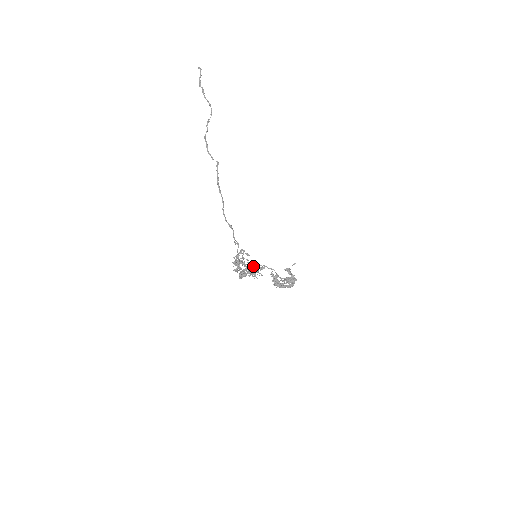
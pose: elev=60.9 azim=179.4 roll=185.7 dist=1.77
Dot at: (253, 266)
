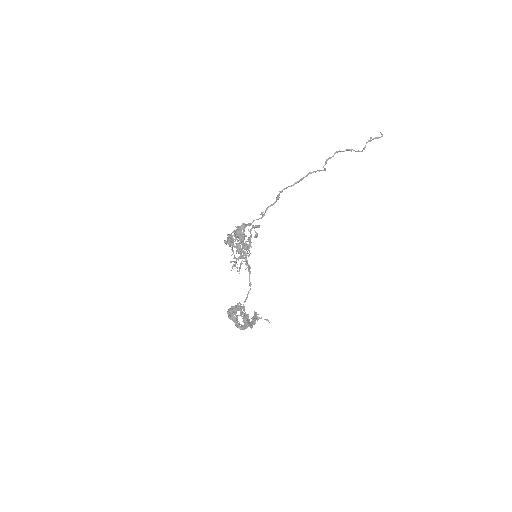
Dot at: (249, 245)
